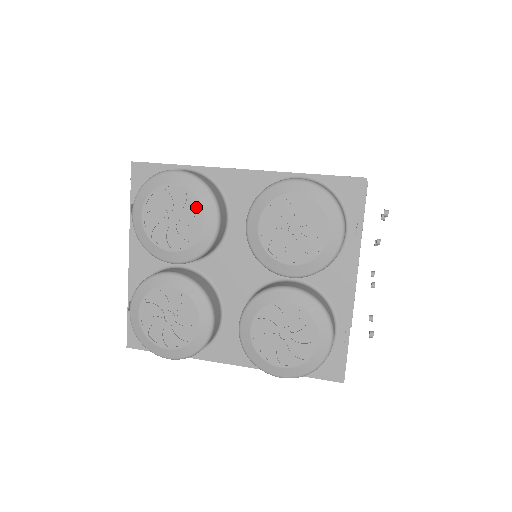
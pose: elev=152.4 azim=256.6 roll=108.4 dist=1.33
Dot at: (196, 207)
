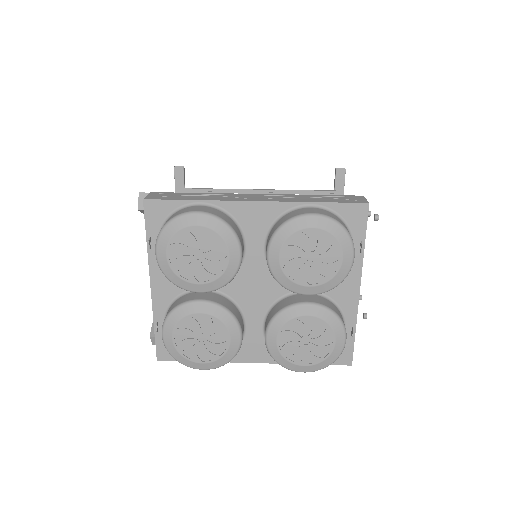
Dot at: (220, 245)
